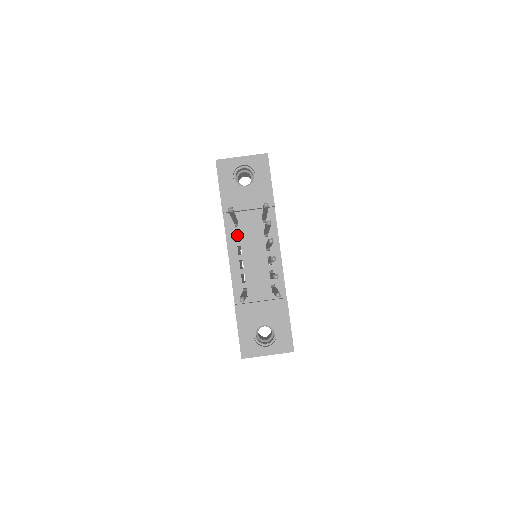
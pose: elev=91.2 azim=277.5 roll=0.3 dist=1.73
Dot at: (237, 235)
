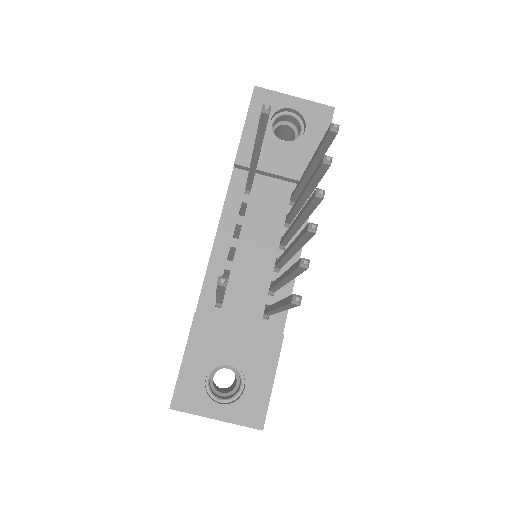
Dot at: occluded
